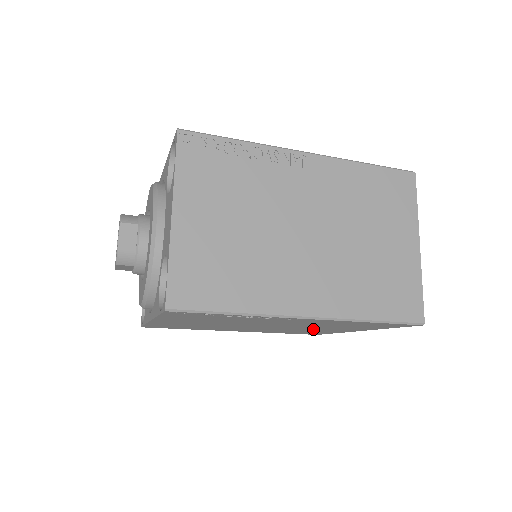
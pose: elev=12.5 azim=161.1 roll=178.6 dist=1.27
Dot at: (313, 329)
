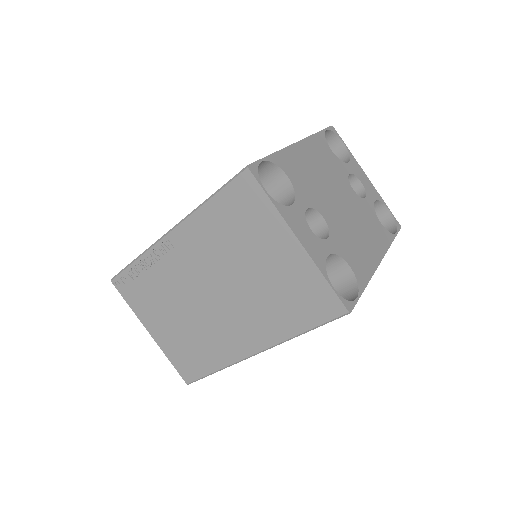
Dot at: occluded
